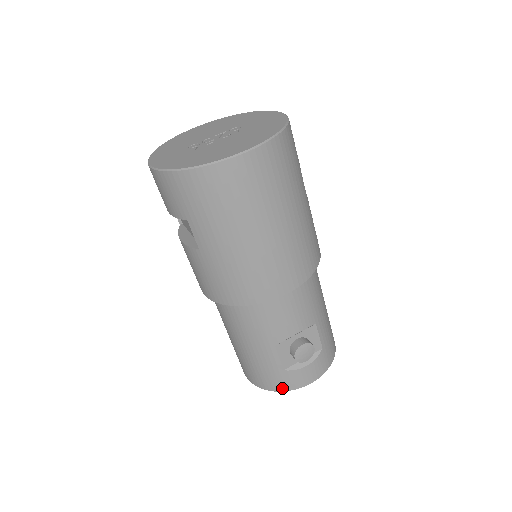
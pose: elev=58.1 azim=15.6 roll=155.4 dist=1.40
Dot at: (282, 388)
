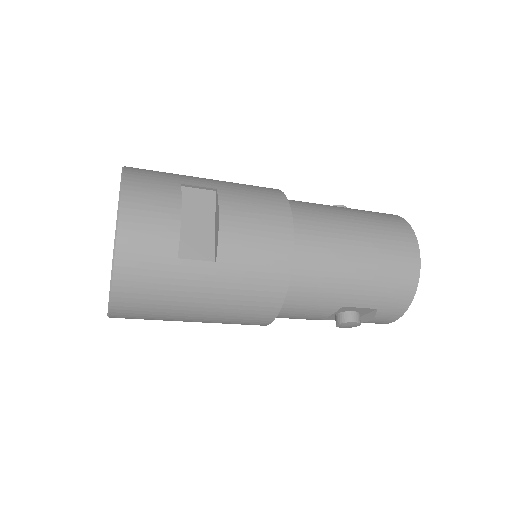
Dot at: occluded
